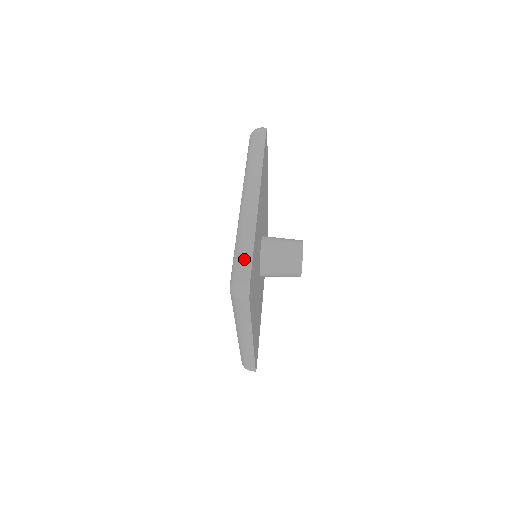
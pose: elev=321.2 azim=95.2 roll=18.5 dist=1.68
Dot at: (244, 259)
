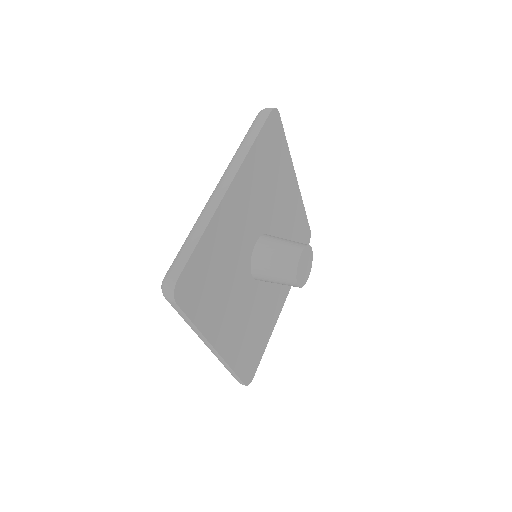
Dot at: (182, 254)
